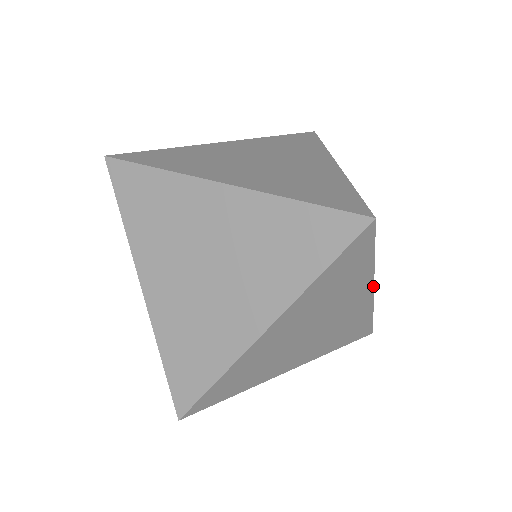
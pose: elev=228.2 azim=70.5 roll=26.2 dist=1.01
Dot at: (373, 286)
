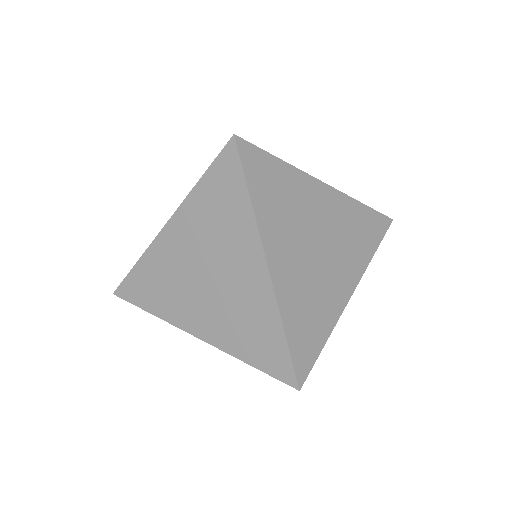
Dot at: (319, 181)
